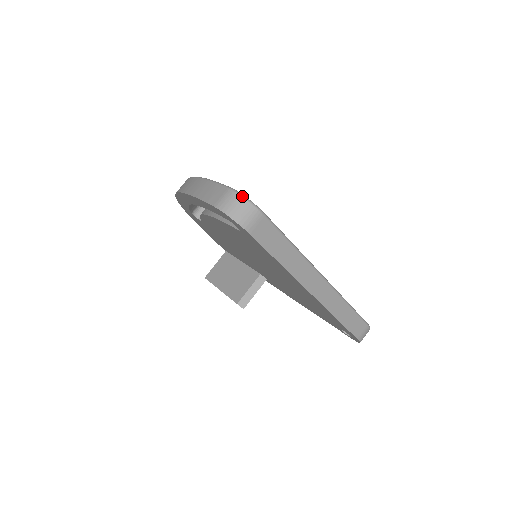
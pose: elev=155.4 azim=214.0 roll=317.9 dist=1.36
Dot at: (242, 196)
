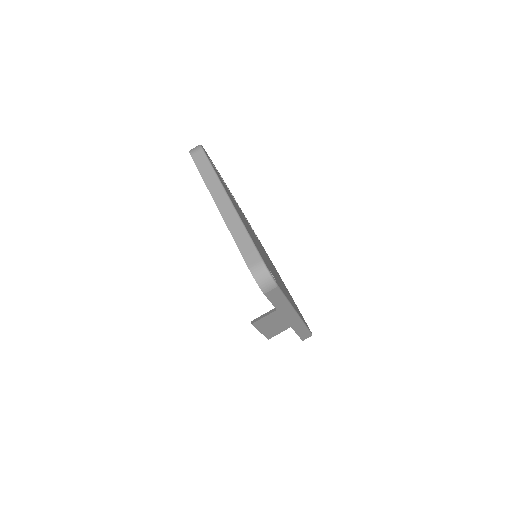
Dot at: occluded
